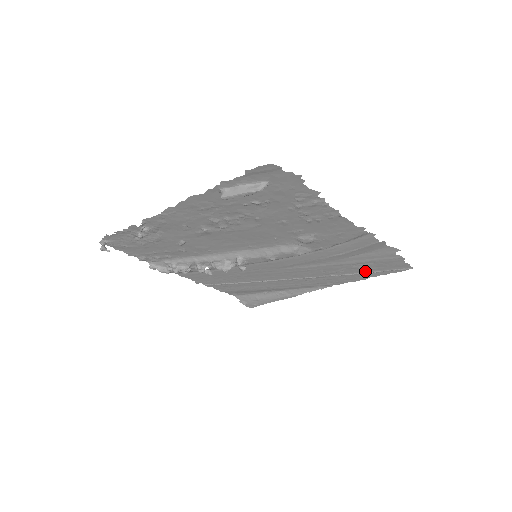
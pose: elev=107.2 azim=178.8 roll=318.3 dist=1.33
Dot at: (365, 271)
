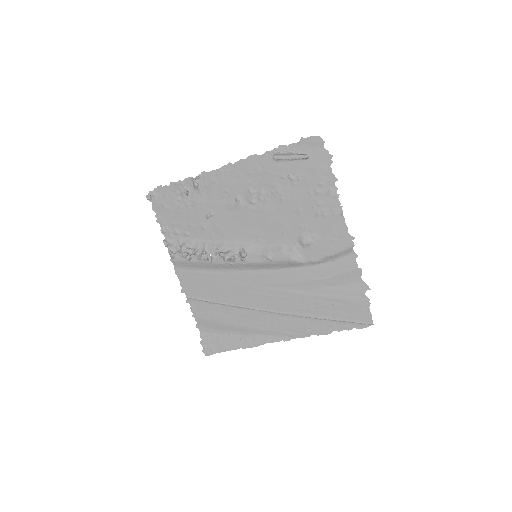
Dot at: (333, 317)
